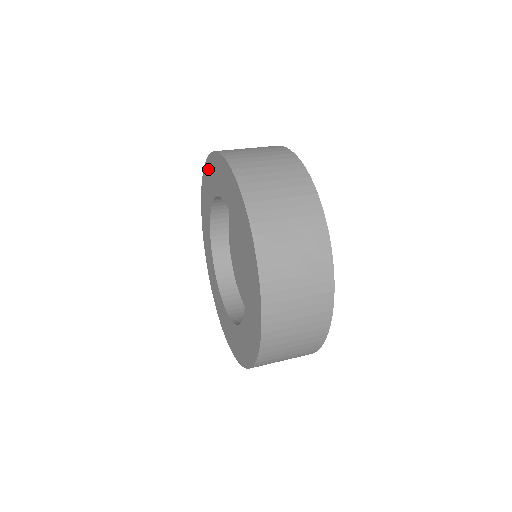
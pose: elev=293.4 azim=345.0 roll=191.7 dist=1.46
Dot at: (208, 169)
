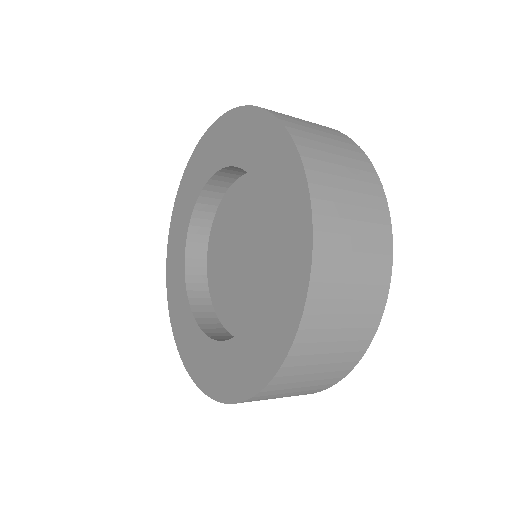
Dot at: (278, 144)
